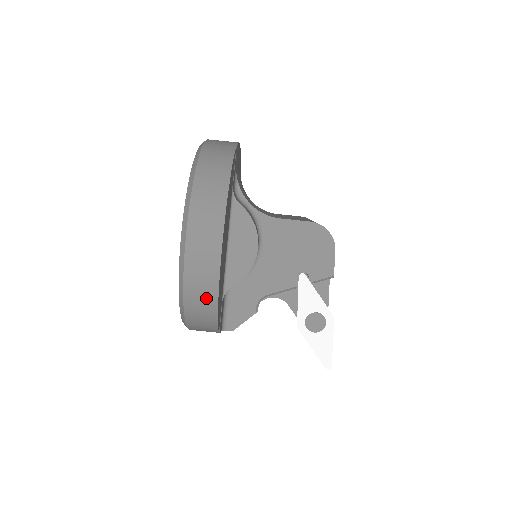
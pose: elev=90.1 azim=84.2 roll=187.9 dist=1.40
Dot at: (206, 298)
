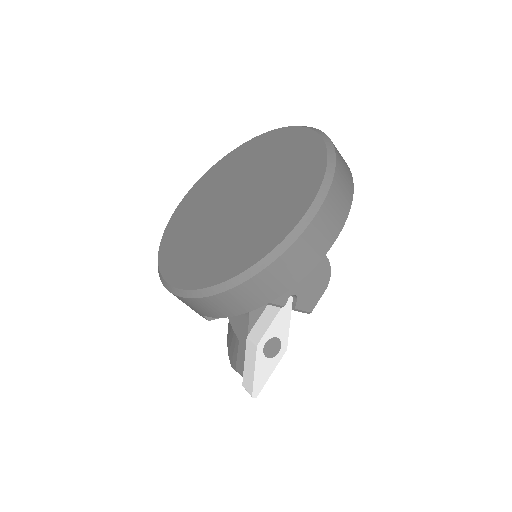
Dot at: (285, 279)
